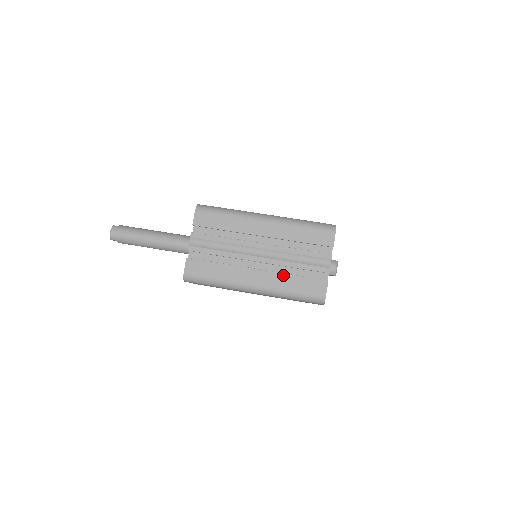
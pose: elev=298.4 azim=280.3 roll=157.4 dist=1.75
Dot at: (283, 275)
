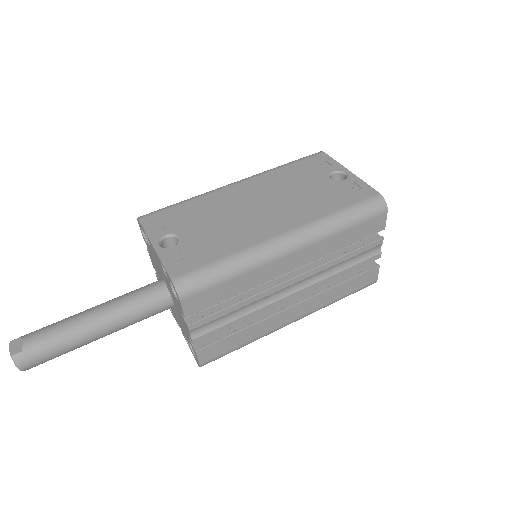
Dot at: (328, 292)
